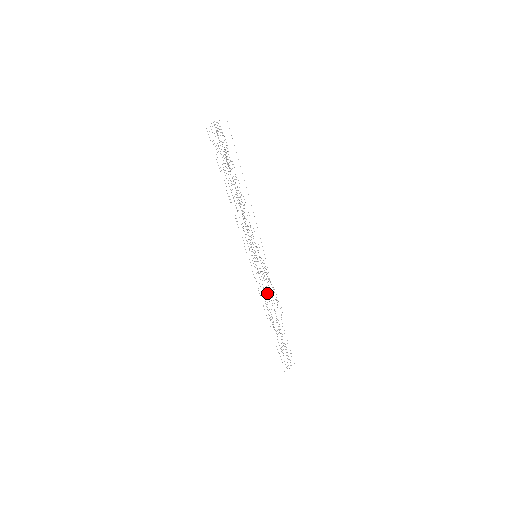
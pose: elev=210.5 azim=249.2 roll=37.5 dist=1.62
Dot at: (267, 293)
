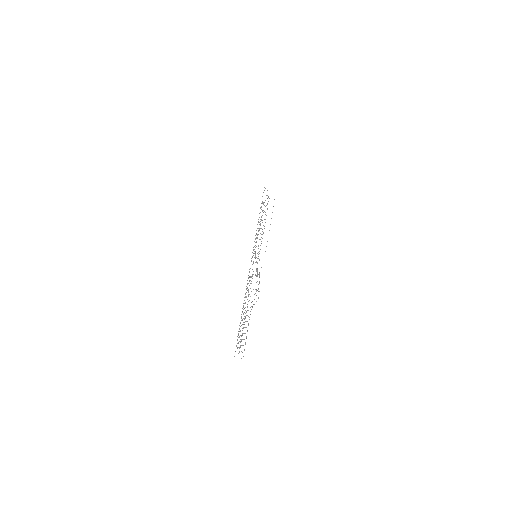
Dot at: occluded
